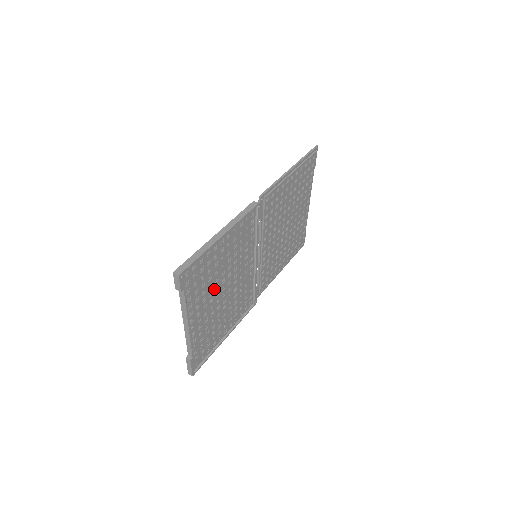
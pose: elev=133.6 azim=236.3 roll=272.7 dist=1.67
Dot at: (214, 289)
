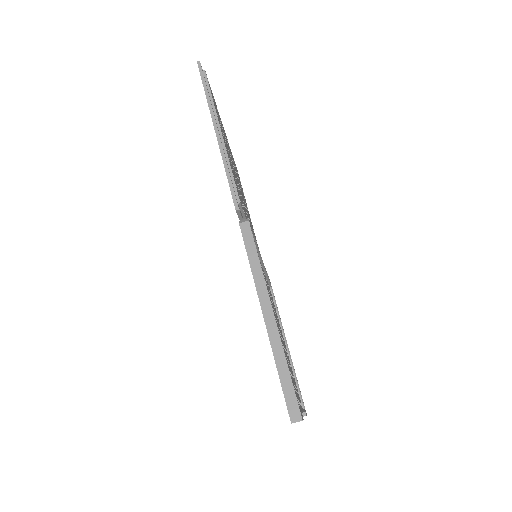
Dot at: occluded
